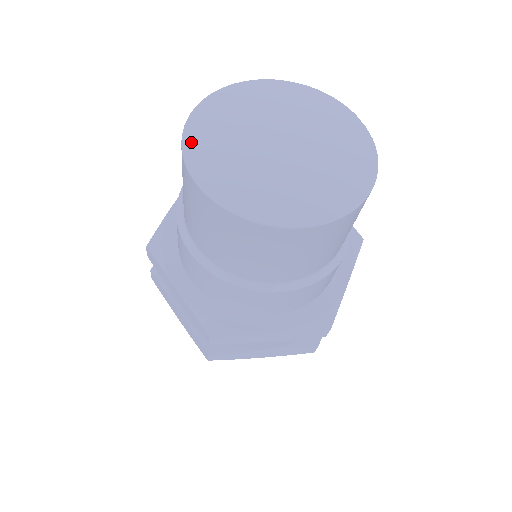
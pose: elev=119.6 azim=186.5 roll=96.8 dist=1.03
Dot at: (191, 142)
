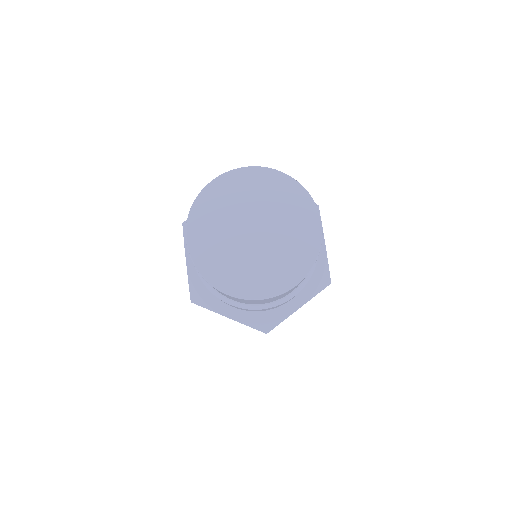
Dot at: (203, 267)
